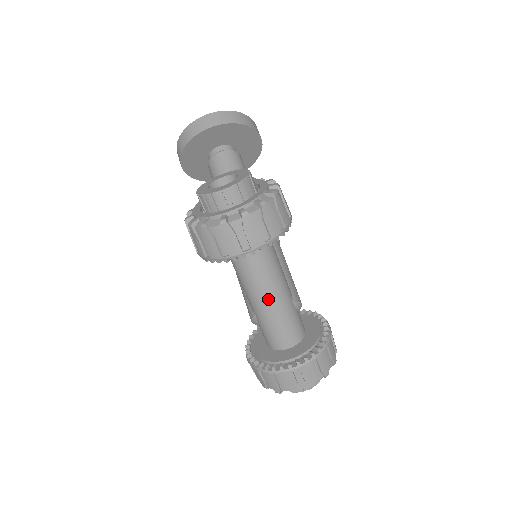
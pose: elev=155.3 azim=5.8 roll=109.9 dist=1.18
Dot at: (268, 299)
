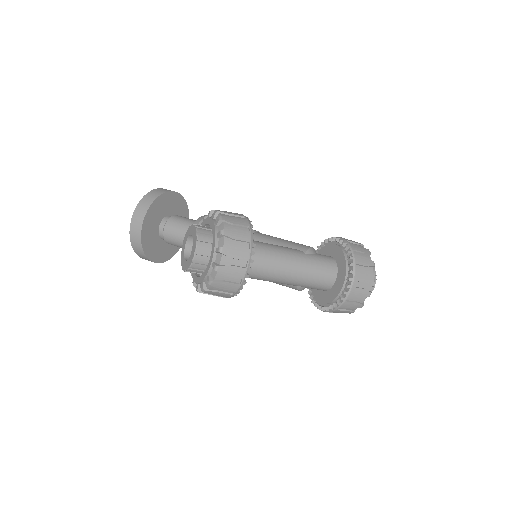
Dot at: (291, 270)
